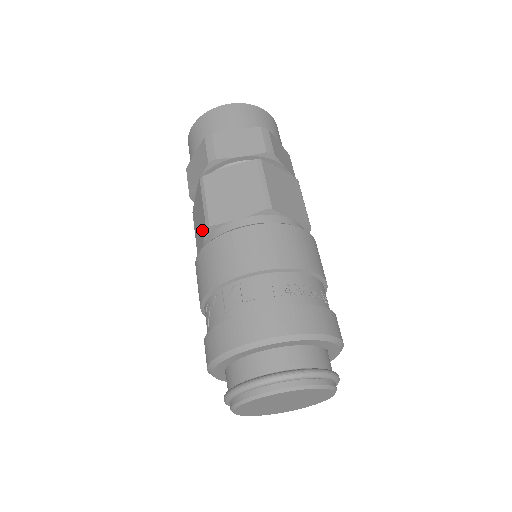
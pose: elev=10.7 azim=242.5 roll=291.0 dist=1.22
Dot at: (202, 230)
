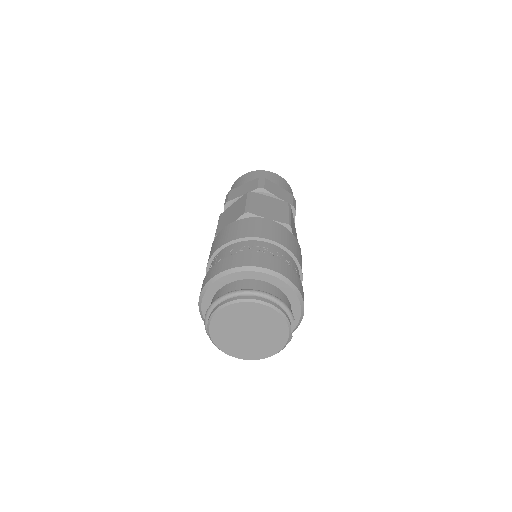
Dot at: occluded
